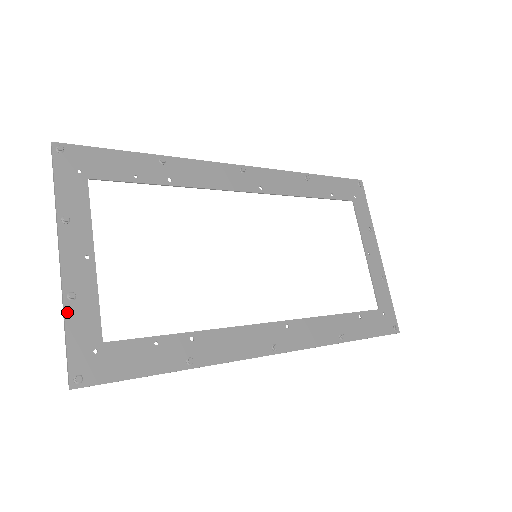
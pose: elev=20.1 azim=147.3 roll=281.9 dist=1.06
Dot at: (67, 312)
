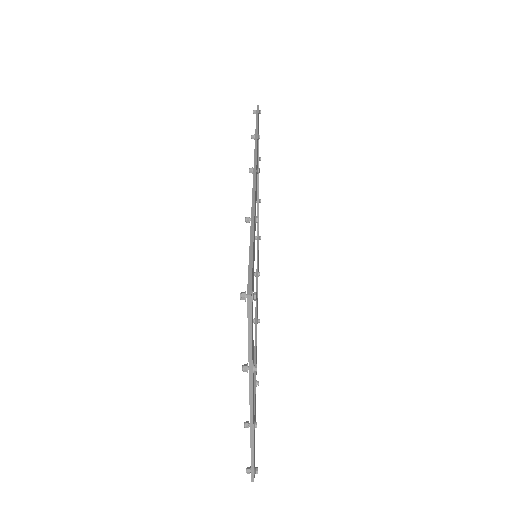
Dot at: occluded
